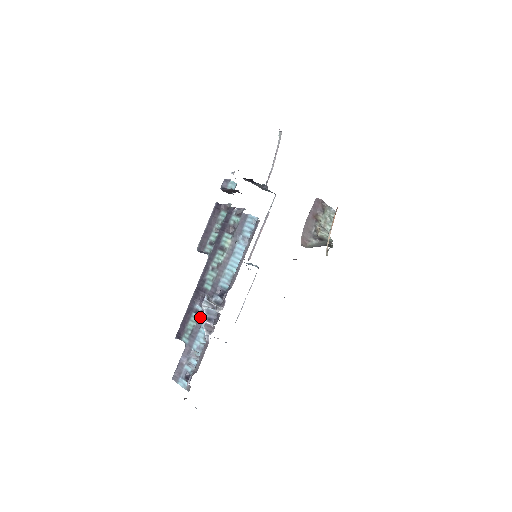
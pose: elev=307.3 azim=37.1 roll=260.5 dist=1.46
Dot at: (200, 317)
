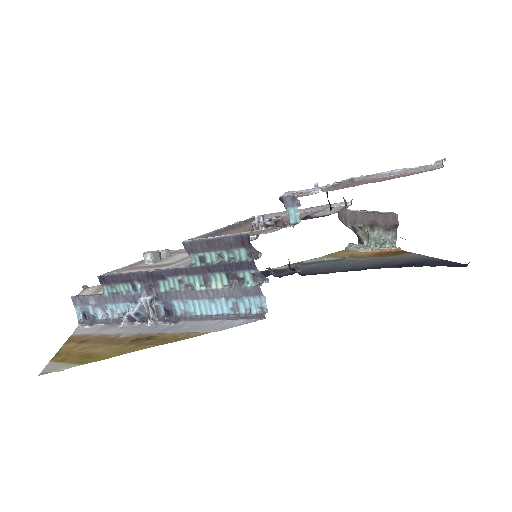
Dot at: (133, 296)
